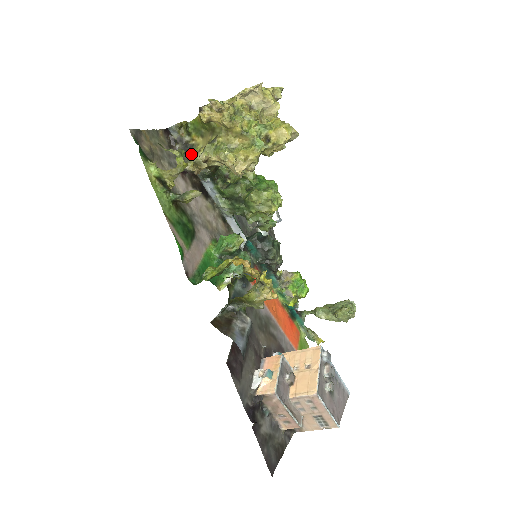
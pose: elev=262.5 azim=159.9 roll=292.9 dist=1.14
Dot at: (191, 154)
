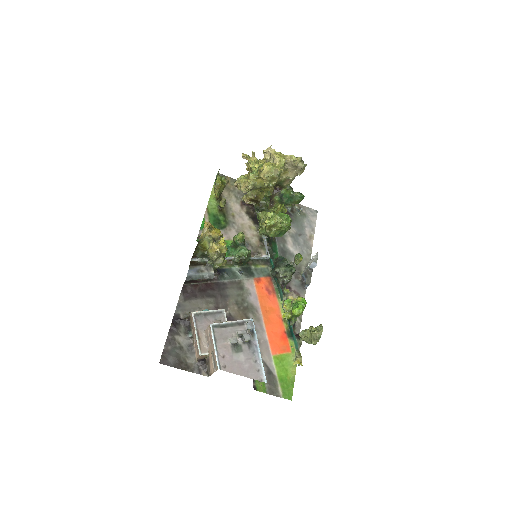
Dot at: occluded
